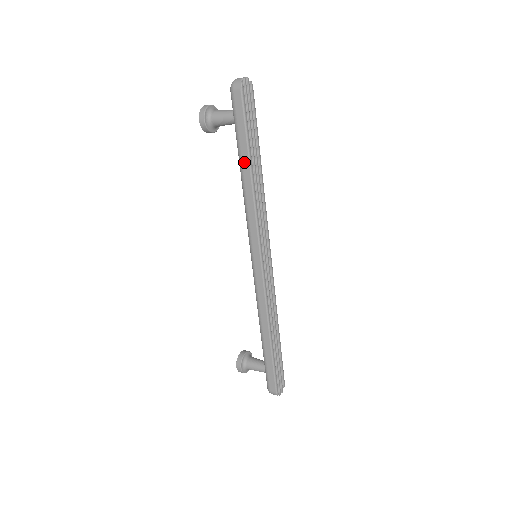
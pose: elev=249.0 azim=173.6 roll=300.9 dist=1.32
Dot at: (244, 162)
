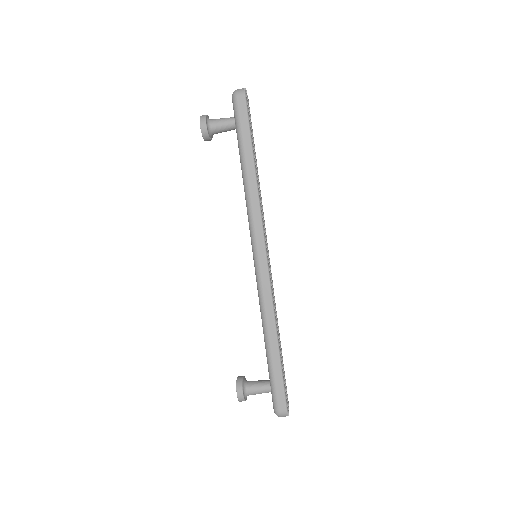
Dot at: (248, 159)
